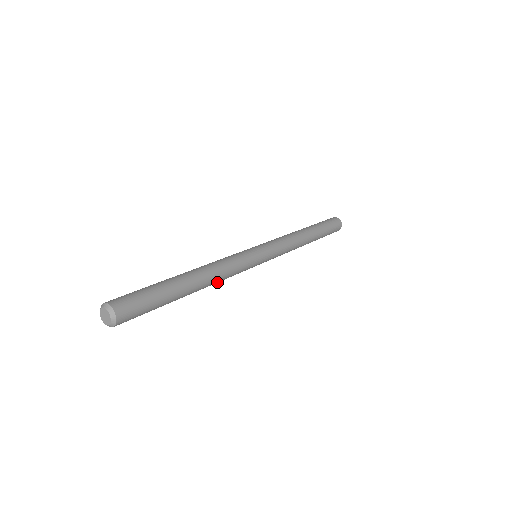
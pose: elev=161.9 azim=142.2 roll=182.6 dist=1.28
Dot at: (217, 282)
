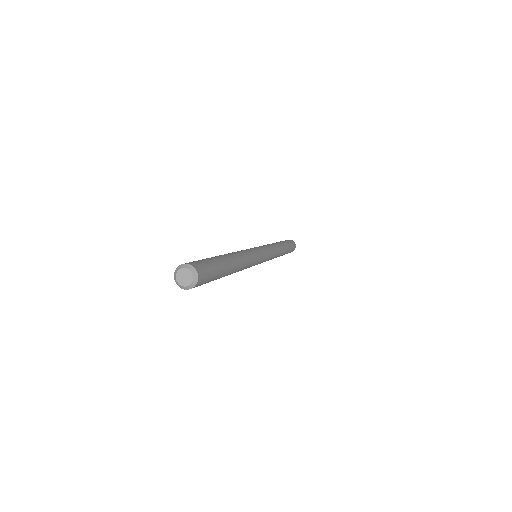
Dot at: occluded
